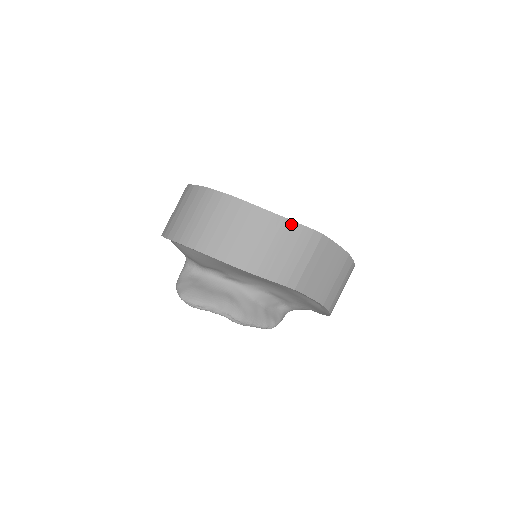
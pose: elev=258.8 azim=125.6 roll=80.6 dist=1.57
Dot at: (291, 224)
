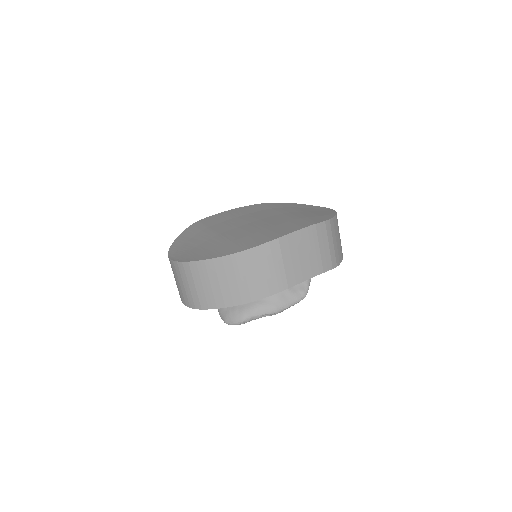
Dot at: (248, 252)
